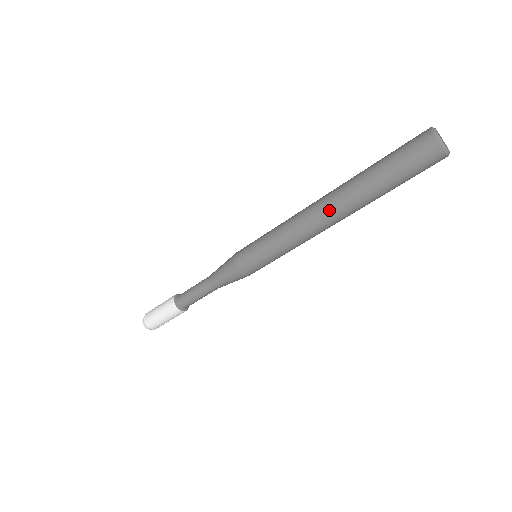
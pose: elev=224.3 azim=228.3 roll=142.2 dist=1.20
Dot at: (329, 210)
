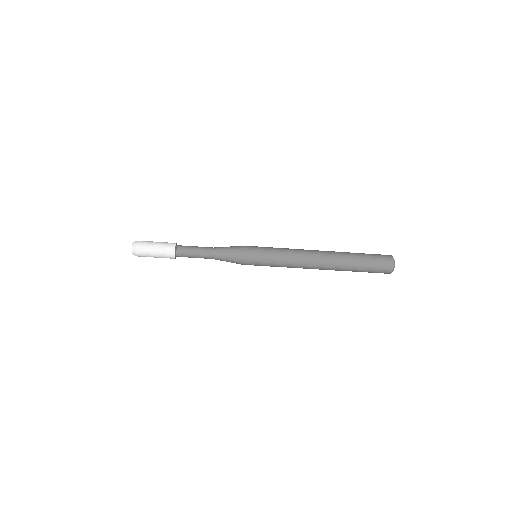
Dot at: (323, 253)
